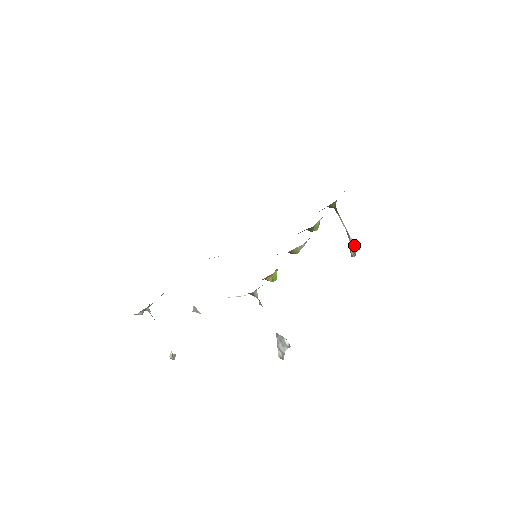
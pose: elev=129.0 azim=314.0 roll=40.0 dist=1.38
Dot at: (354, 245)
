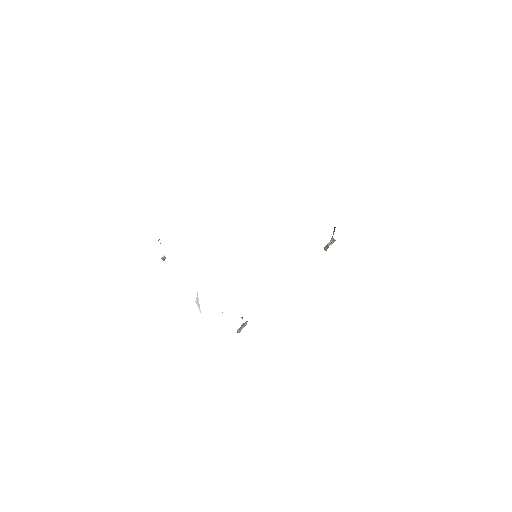
Dot at: (331, 242)
